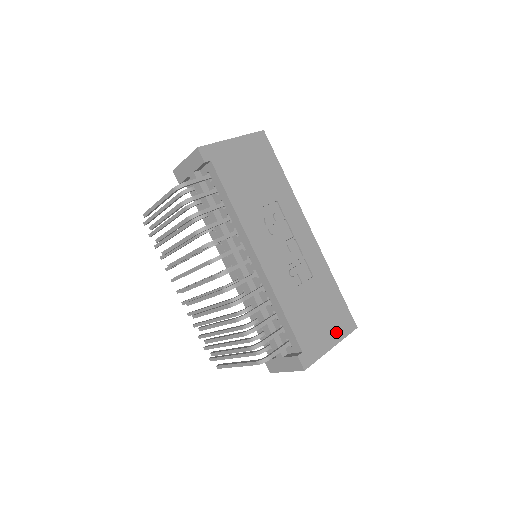
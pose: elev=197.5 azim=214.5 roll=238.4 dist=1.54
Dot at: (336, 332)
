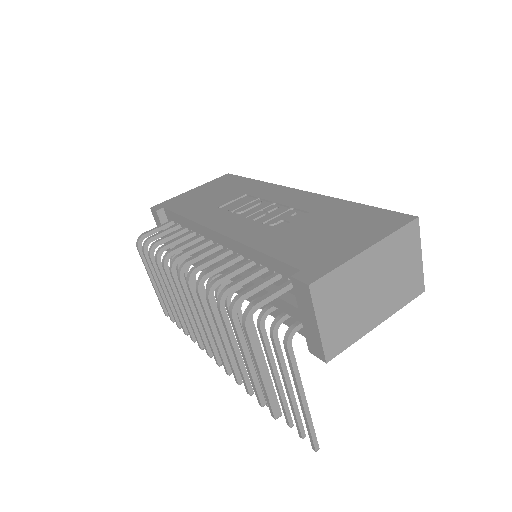
Dot at: (370, 234)
